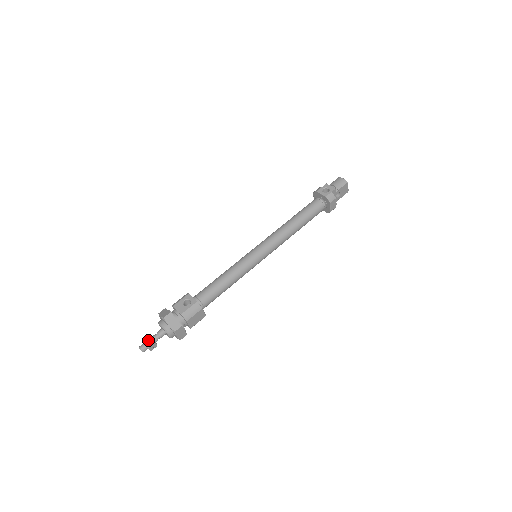
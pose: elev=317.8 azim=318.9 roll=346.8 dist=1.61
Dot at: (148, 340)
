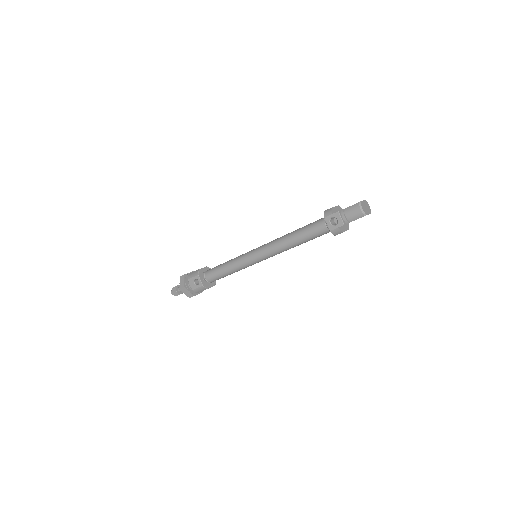
Dot at: (174, 293)
